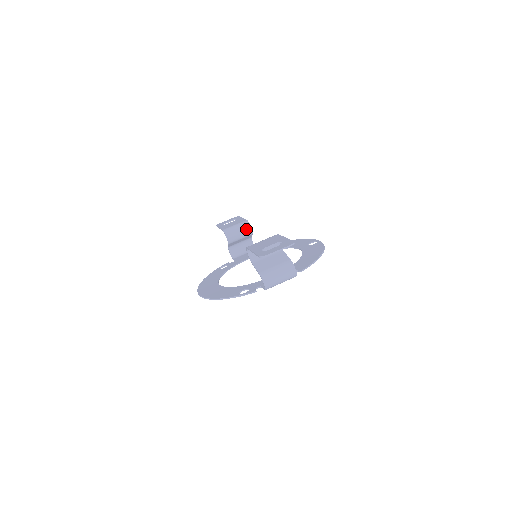
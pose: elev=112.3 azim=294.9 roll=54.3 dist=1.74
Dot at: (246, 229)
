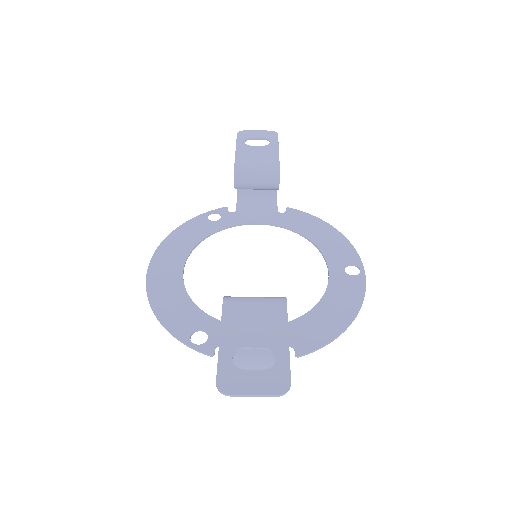
Dot at: (270, 182)
